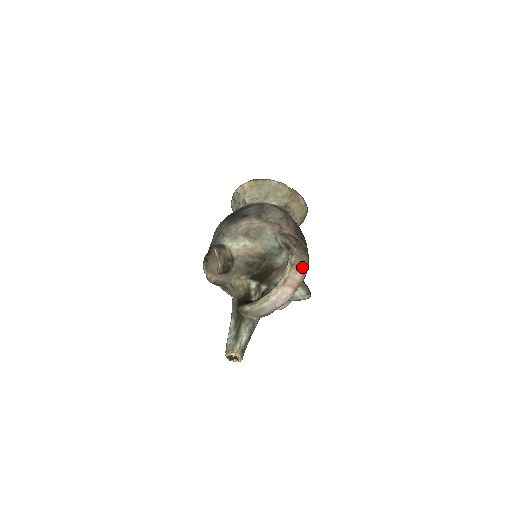
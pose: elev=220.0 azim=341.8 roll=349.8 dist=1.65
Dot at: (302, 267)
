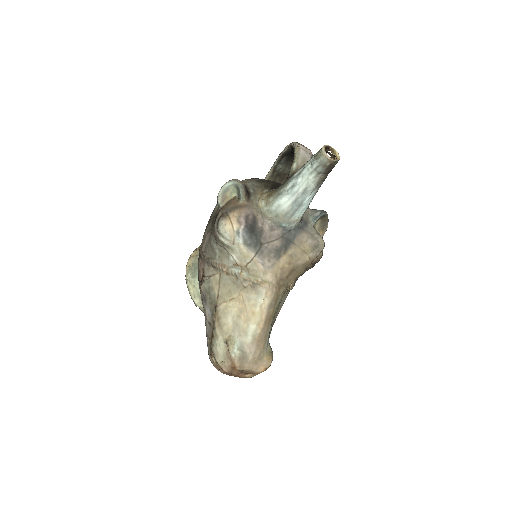
Dot at: occluded
